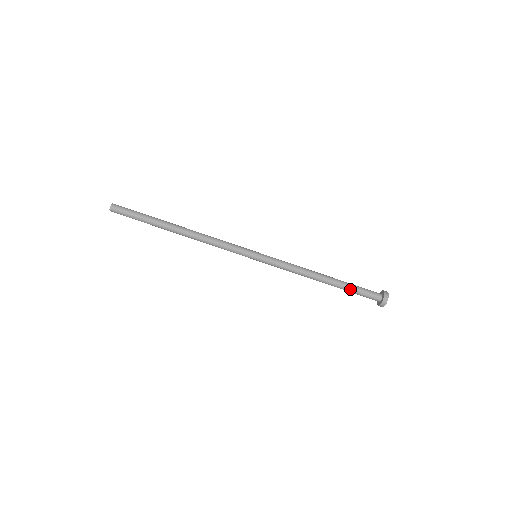
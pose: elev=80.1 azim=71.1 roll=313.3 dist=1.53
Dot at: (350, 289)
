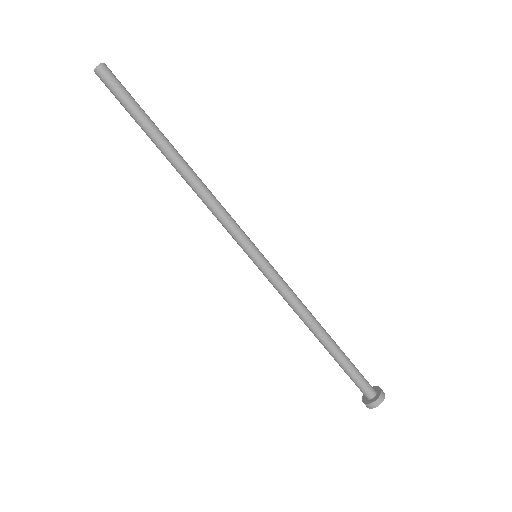
Dot at: (345, 365)
